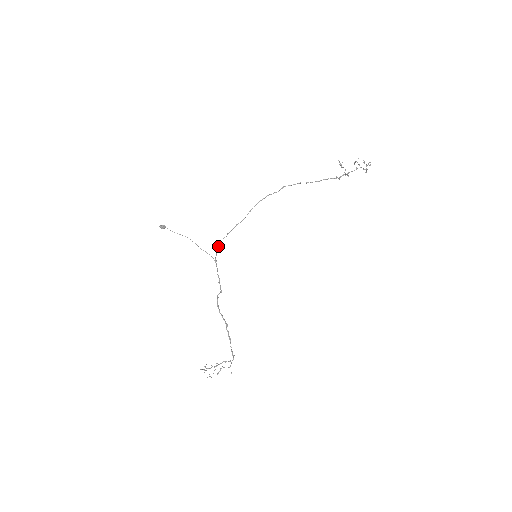
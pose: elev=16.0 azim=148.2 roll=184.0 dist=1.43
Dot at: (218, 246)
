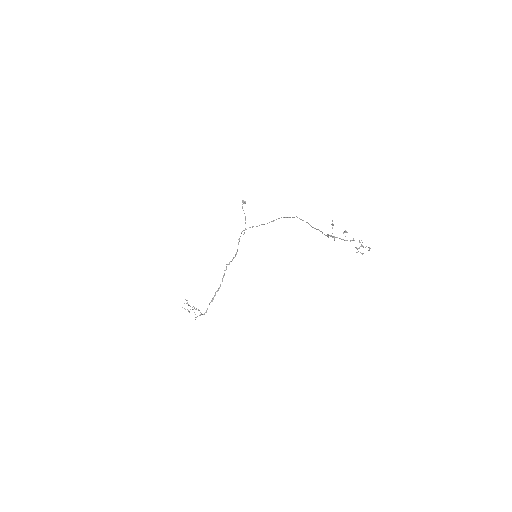
Dot at: (243, 230)
